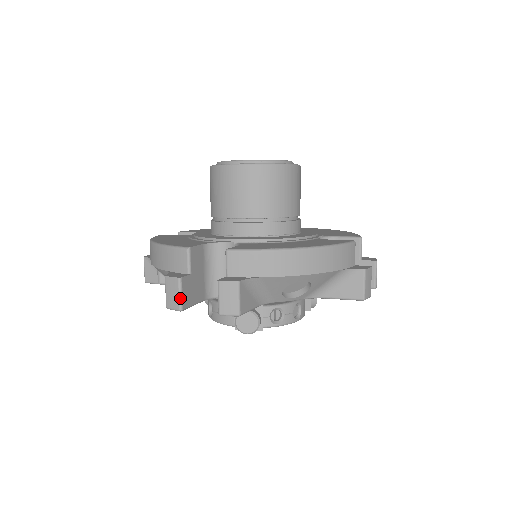
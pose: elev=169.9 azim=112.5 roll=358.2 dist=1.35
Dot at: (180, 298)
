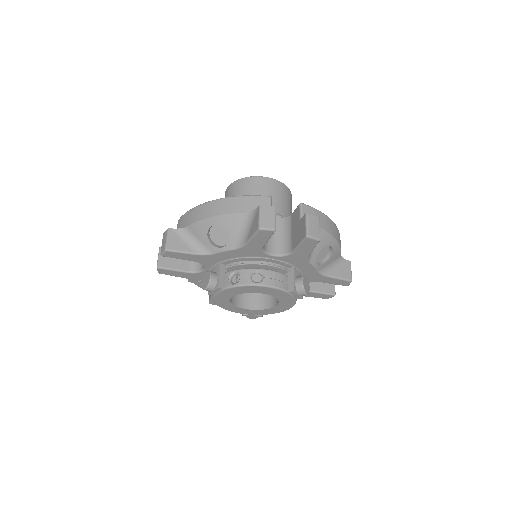
Dot at: (158, 259)
